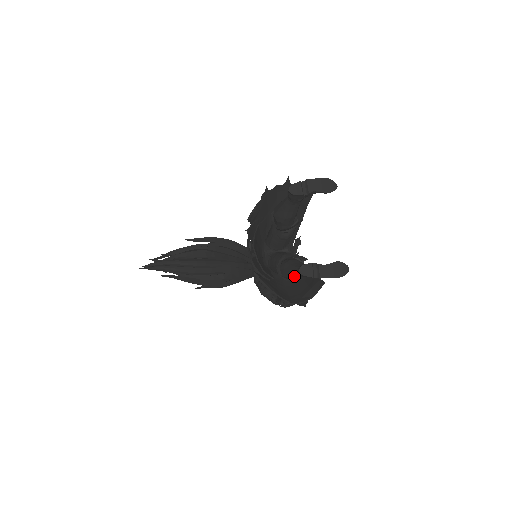
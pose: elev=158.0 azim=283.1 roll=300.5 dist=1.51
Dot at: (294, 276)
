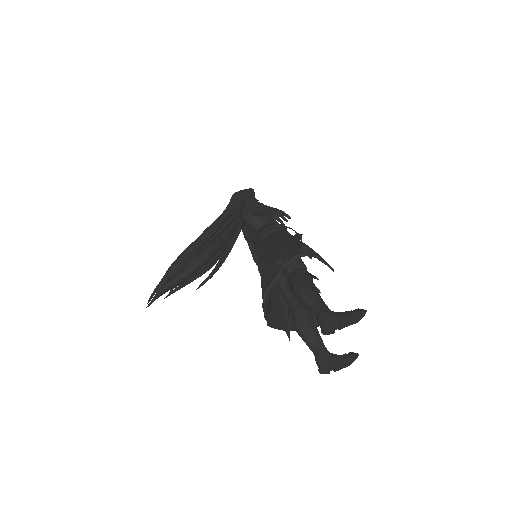
Dot at: occluded
